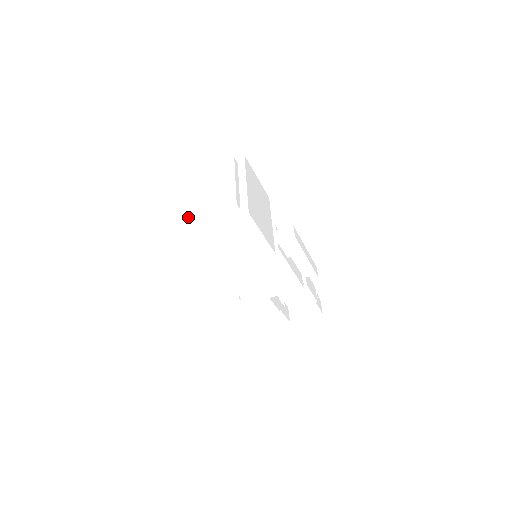
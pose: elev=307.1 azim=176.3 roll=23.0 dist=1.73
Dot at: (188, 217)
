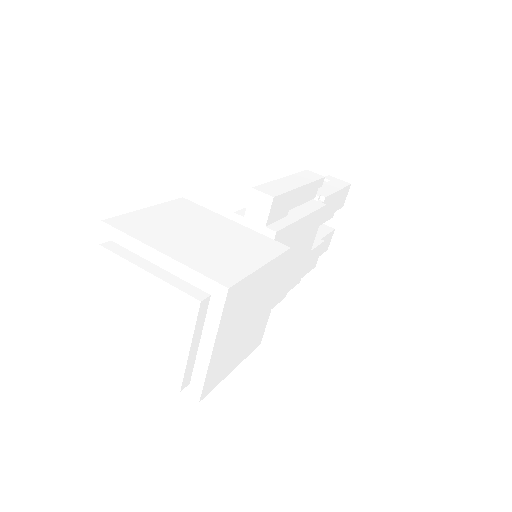
Dot at: (174, 380)
